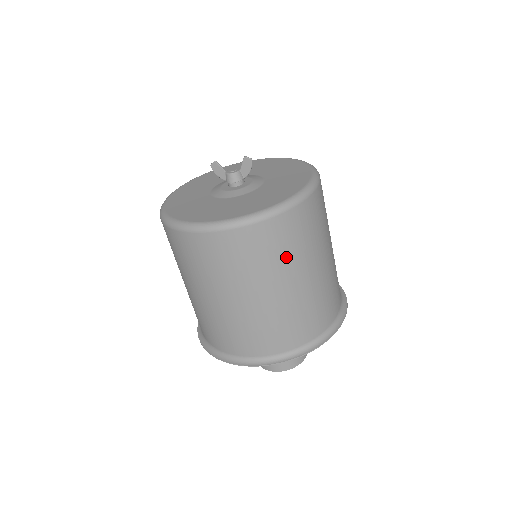
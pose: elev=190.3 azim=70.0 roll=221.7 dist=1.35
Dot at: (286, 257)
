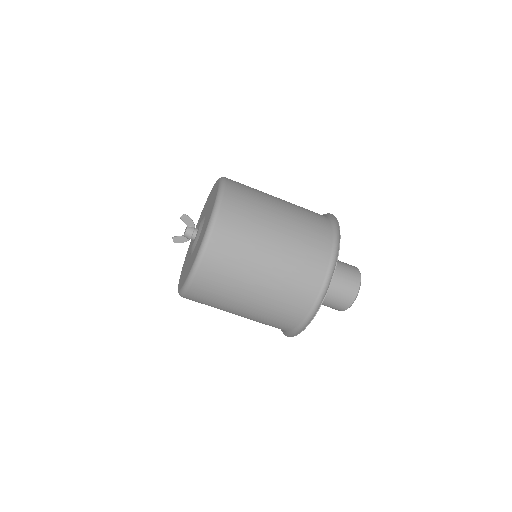
Dot at: (249, 236)
